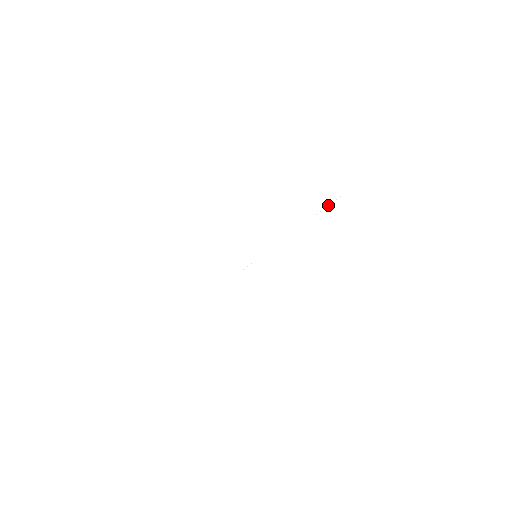
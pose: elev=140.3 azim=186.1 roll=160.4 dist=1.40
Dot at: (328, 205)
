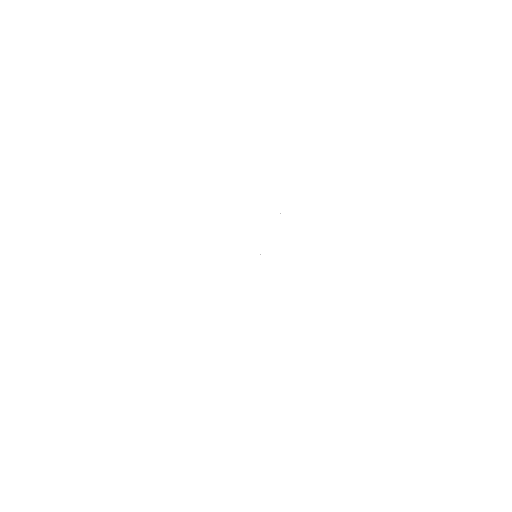
Dot at: occluded
